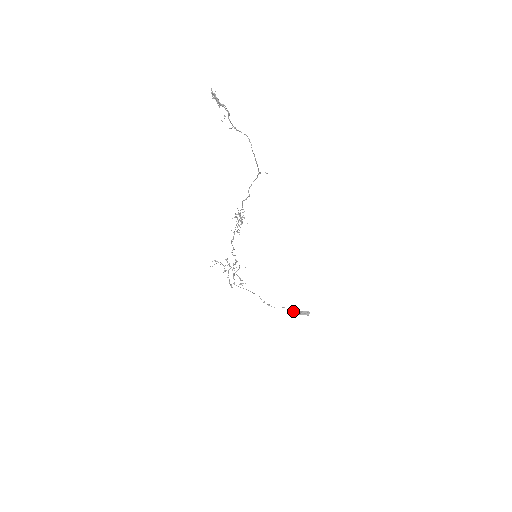
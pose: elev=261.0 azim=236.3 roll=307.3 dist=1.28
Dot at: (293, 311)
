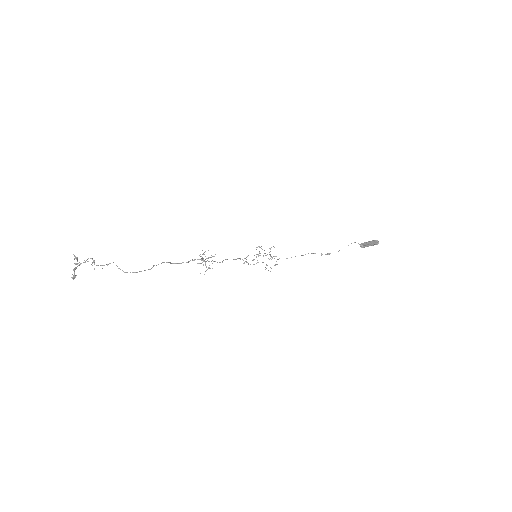
Dot at: (361, 245)
